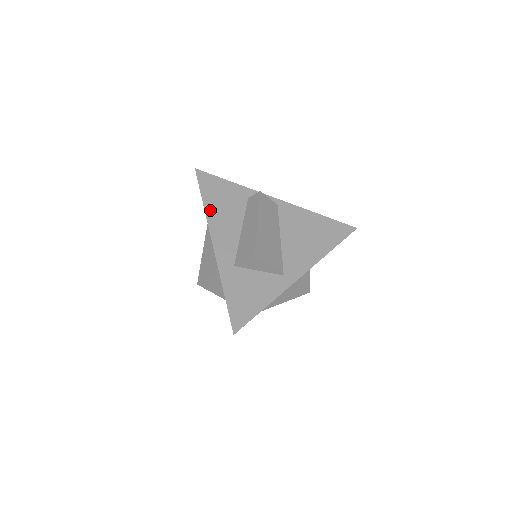
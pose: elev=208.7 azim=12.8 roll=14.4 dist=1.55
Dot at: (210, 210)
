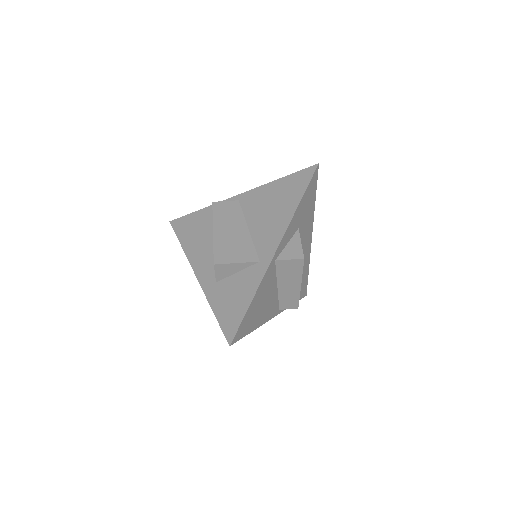
Dot at: (187, 247)
